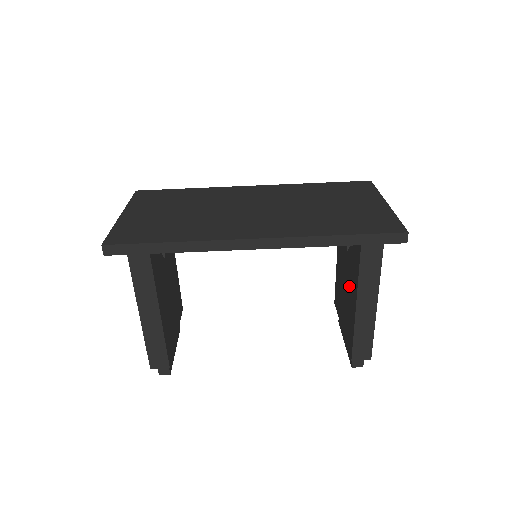
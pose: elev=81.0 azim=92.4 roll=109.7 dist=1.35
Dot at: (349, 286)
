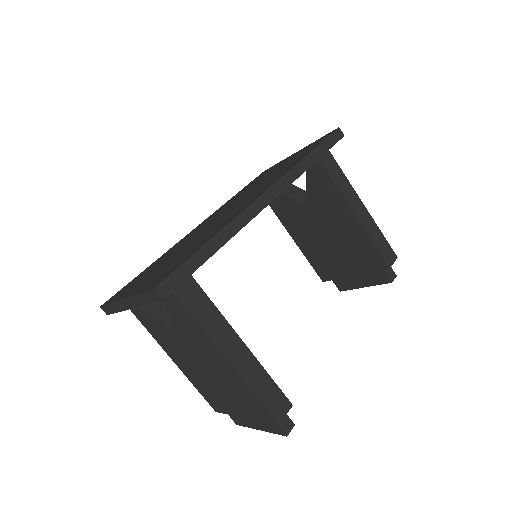
Dot at: (333, 222)
